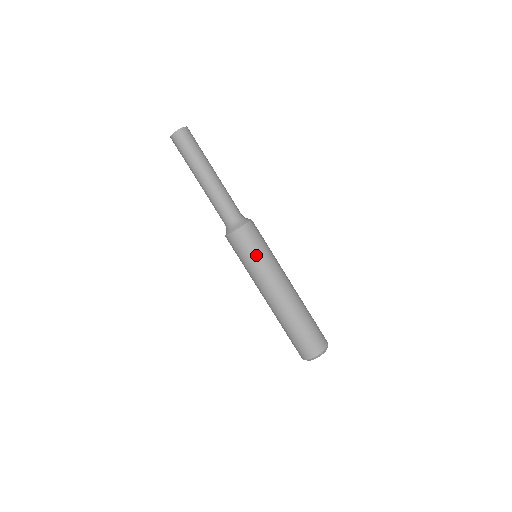
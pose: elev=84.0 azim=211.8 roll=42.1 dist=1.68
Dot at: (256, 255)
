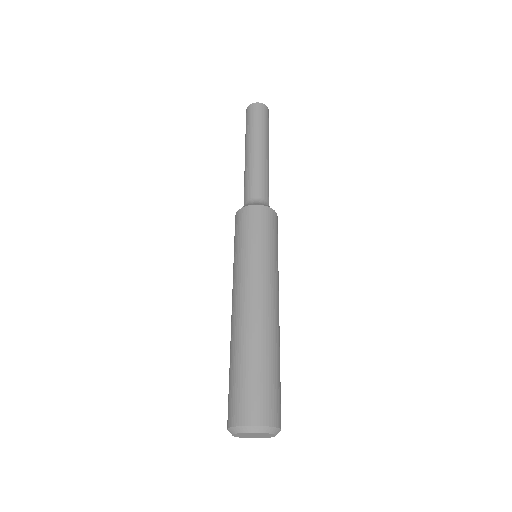
Dot at: (272, 246)
